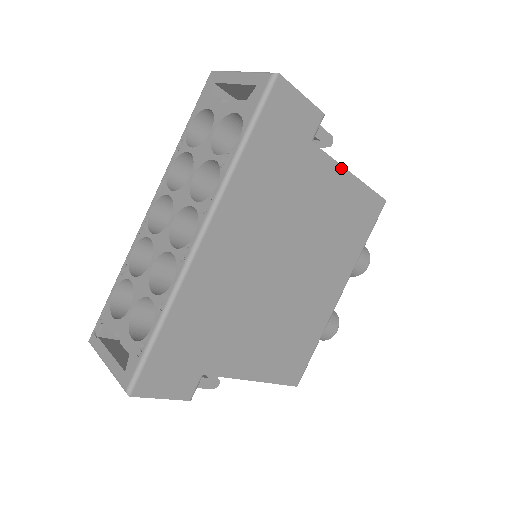
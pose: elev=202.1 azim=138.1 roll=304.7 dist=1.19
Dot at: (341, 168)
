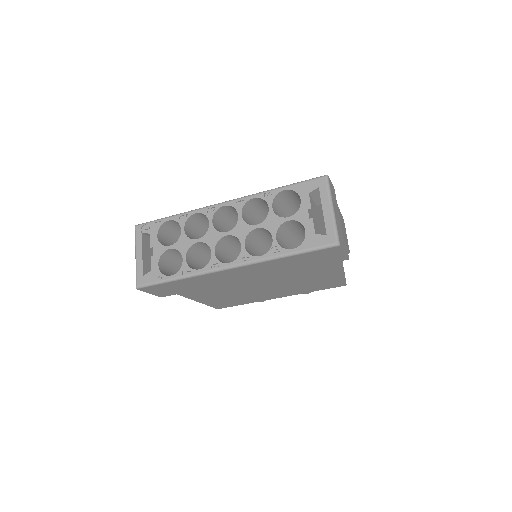
Dot at: (335, 272)
